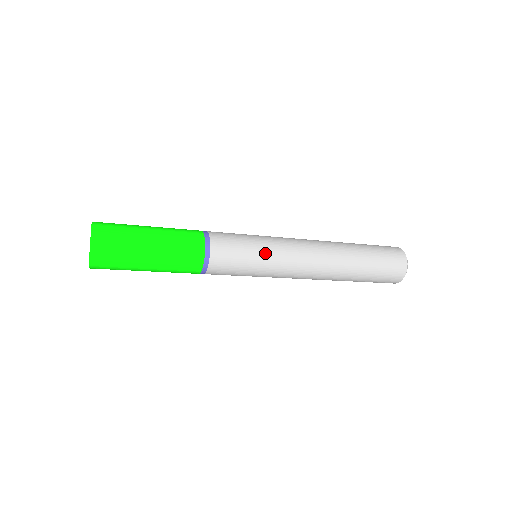
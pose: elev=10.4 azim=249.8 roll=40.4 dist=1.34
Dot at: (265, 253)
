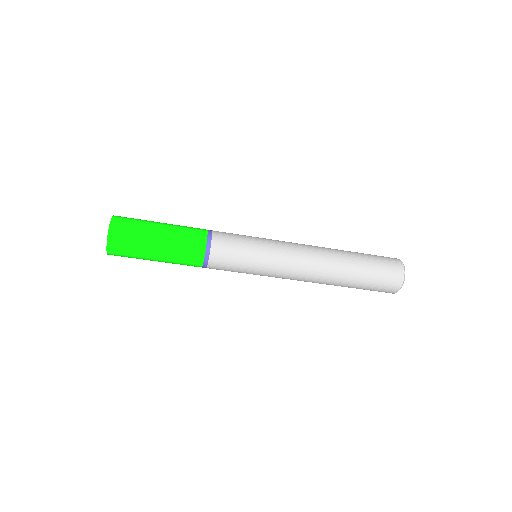
Dot at: (260, 238)
